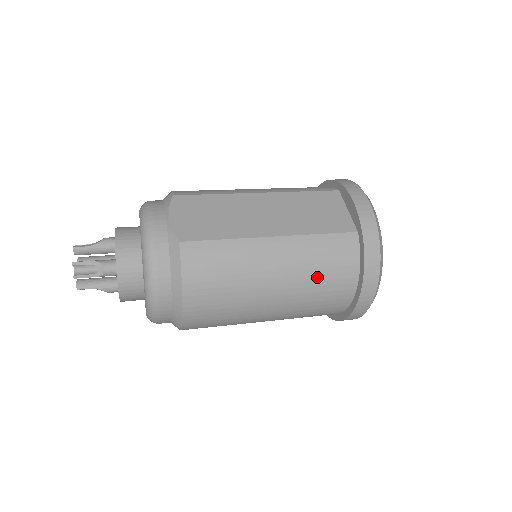
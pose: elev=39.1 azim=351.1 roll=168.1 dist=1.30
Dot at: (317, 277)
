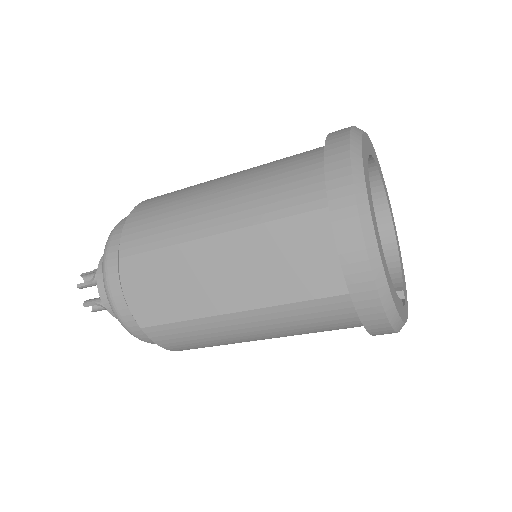
Dot at: (309, 331)
